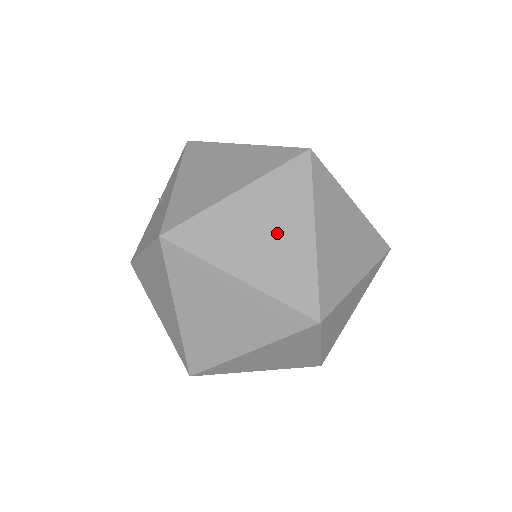
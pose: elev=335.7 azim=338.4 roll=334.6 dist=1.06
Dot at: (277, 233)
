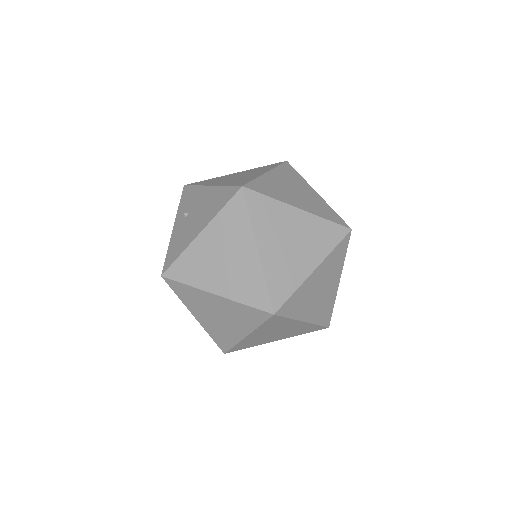
Dot at: (300, 191)
